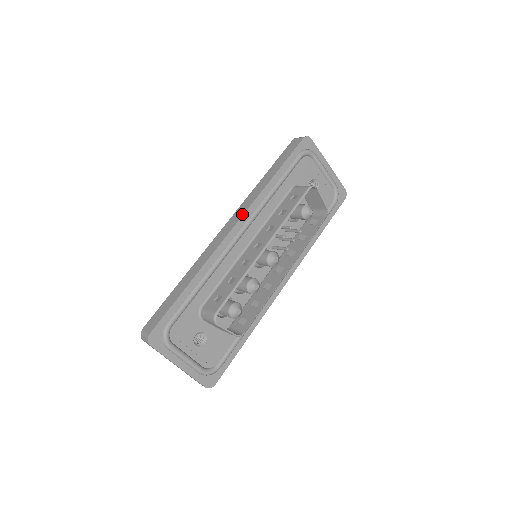
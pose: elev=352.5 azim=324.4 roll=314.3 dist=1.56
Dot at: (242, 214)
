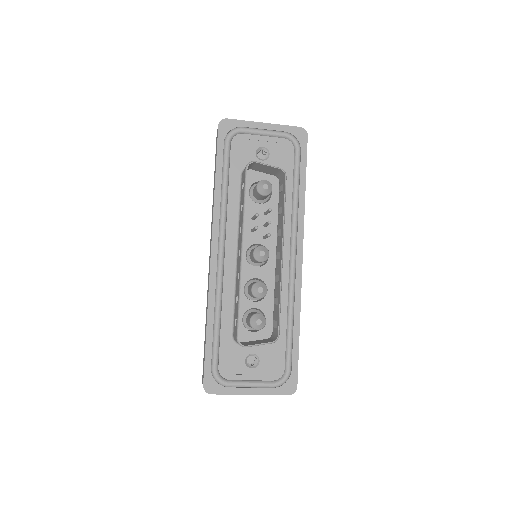
Dot at: (211, 236)
